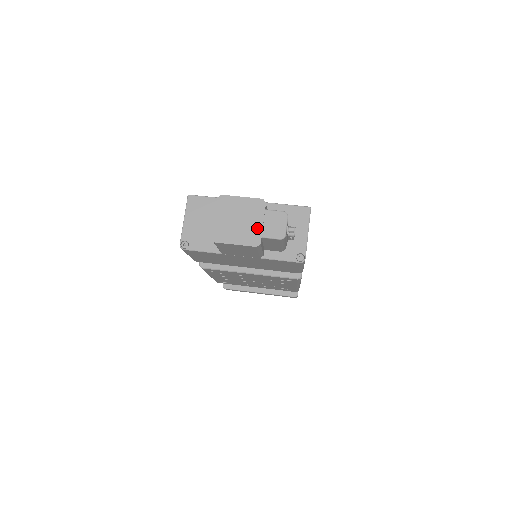
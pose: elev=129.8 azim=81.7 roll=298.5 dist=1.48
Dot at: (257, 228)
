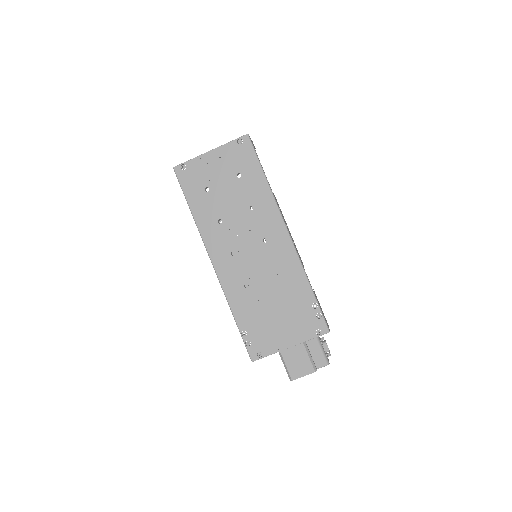
Dot at: occluded
